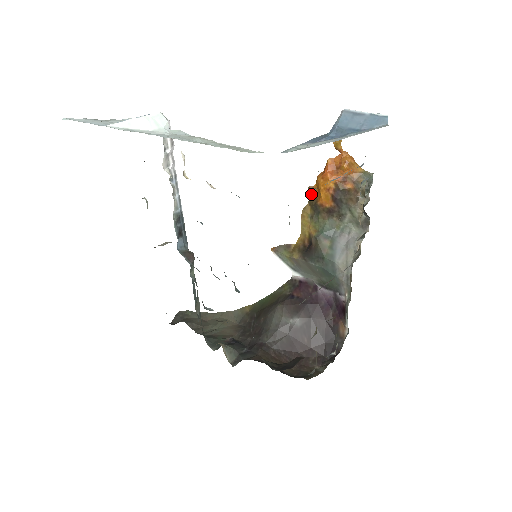
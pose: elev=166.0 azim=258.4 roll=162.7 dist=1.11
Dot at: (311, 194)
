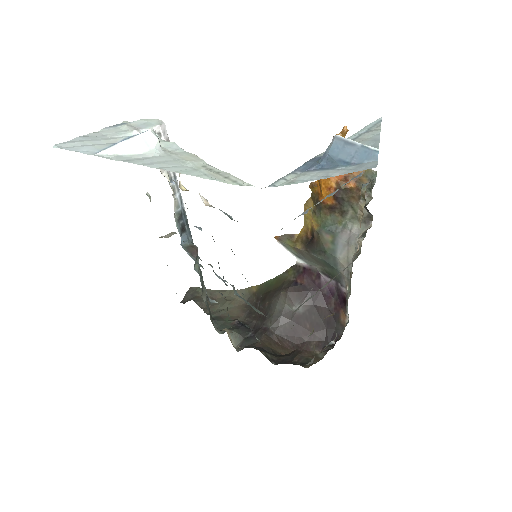
Dot at: (313, 189)
